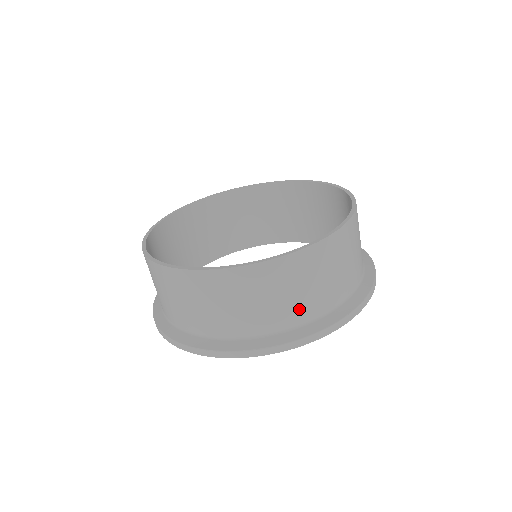
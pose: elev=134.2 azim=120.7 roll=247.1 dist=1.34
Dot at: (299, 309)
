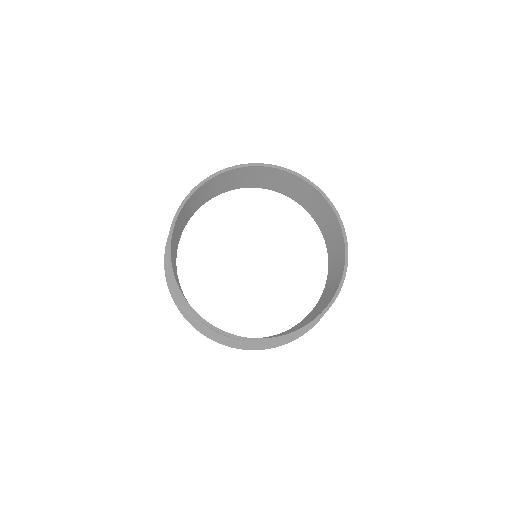
Dot at: occluded
